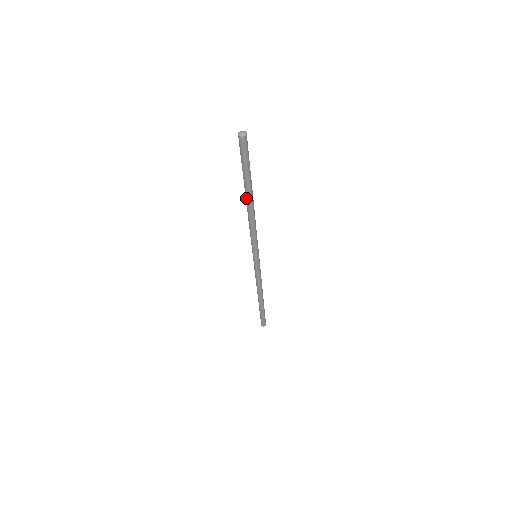
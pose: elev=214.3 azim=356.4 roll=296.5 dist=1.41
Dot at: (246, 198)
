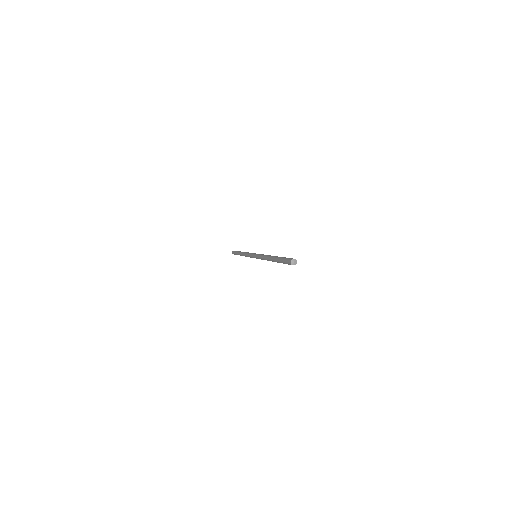
Dot at: (272, 261)
